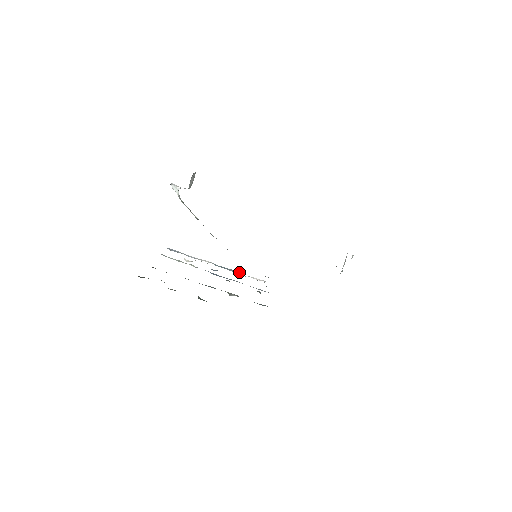
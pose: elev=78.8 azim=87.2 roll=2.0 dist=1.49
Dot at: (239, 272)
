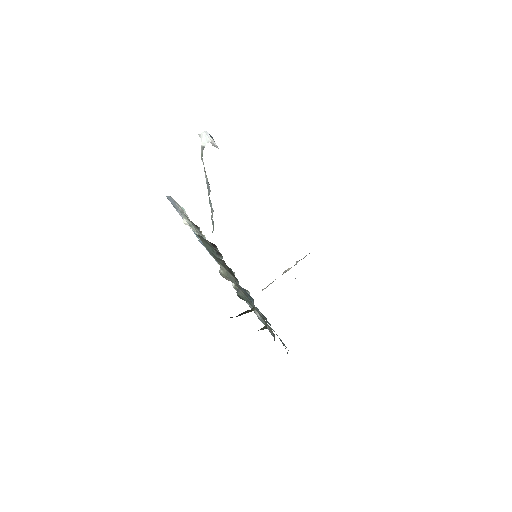
Dot at: occluded
